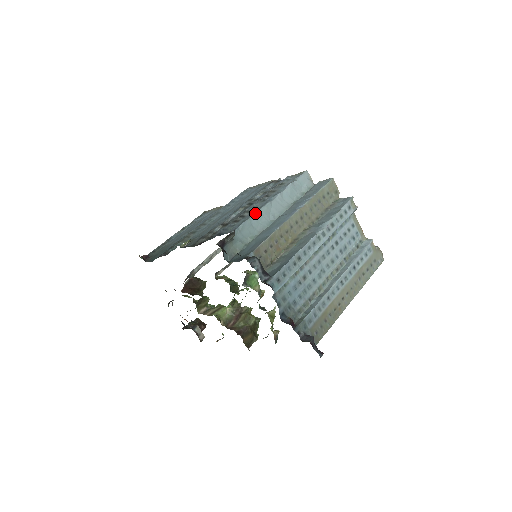
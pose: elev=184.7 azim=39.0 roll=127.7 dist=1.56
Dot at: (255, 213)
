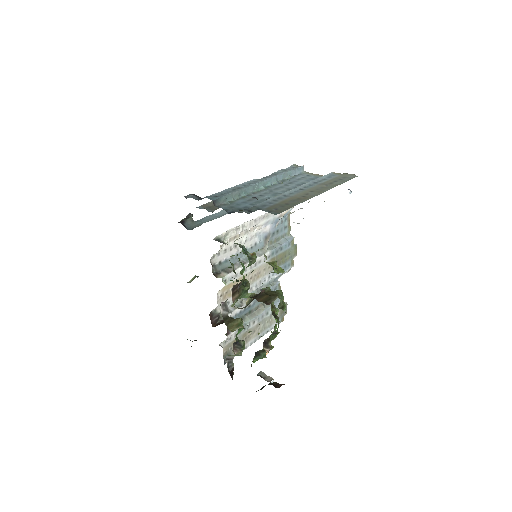
Dot at: (218, 212)
